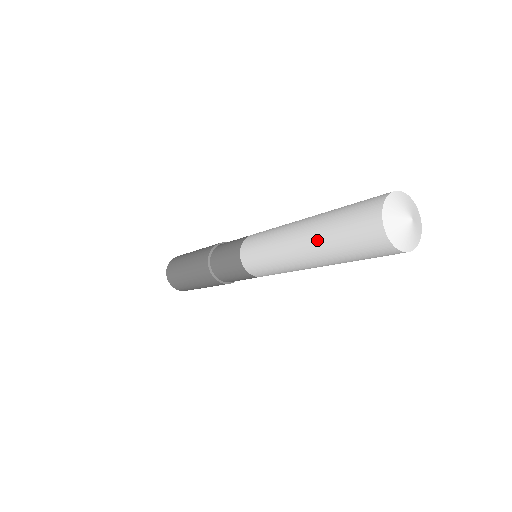
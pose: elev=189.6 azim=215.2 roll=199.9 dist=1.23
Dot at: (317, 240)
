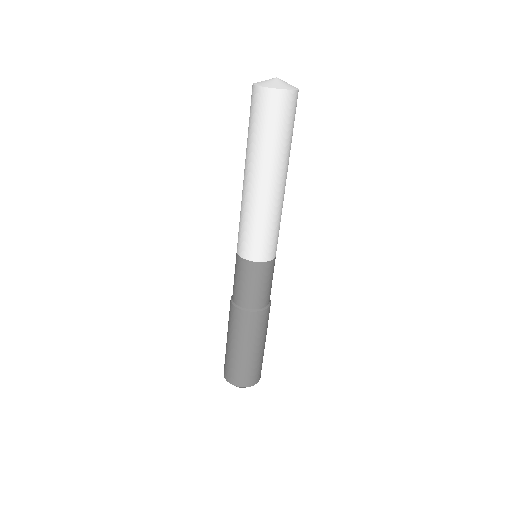
Dot at: (246, 151)
